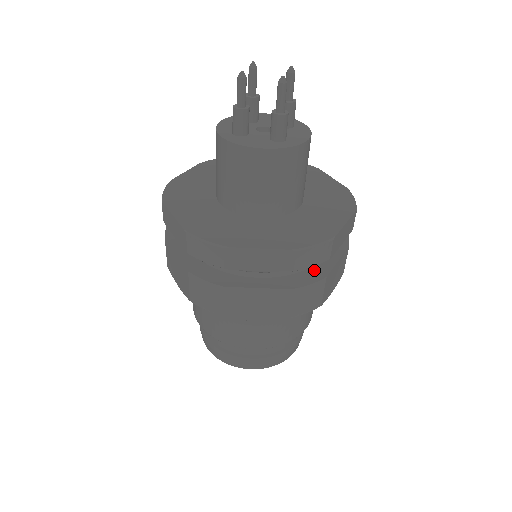
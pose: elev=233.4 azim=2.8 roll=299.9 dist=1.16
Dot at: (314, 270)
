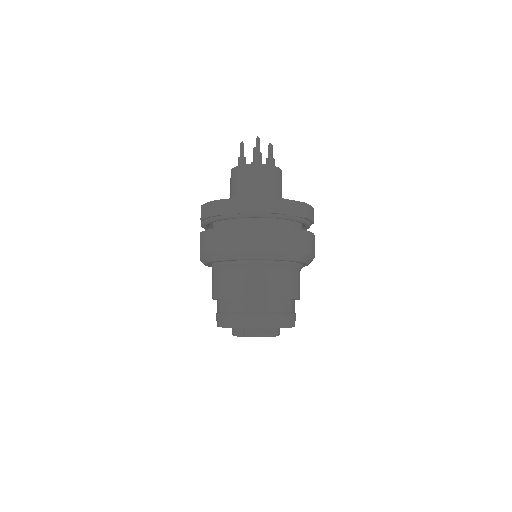
Dot at: occluded
